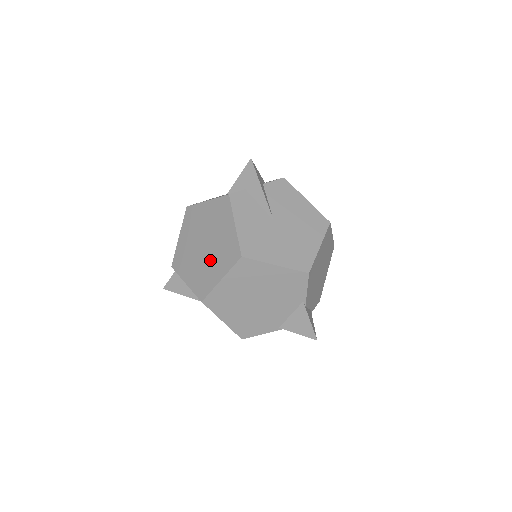
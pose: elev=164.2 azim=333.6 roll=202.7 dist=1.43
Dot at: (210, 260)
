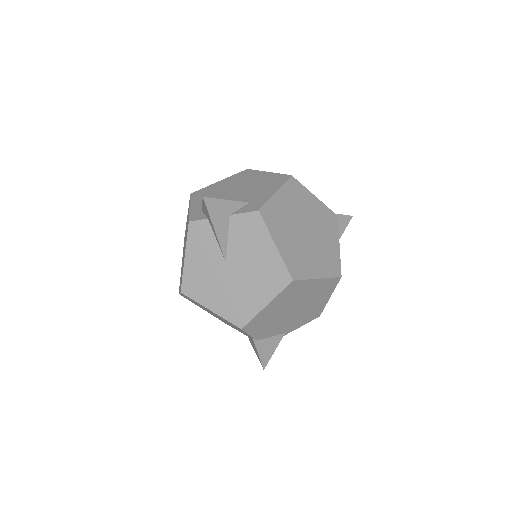
Dot at: occluded
